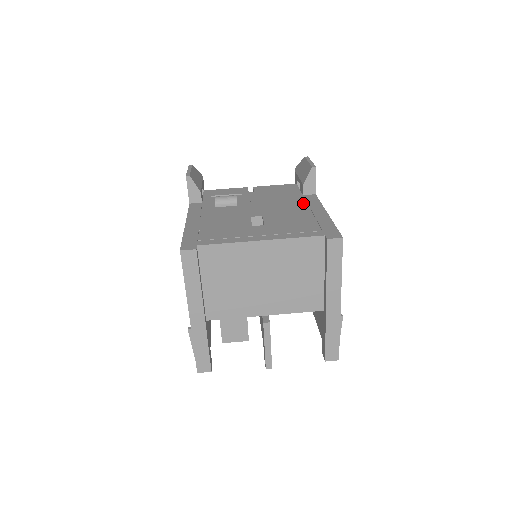
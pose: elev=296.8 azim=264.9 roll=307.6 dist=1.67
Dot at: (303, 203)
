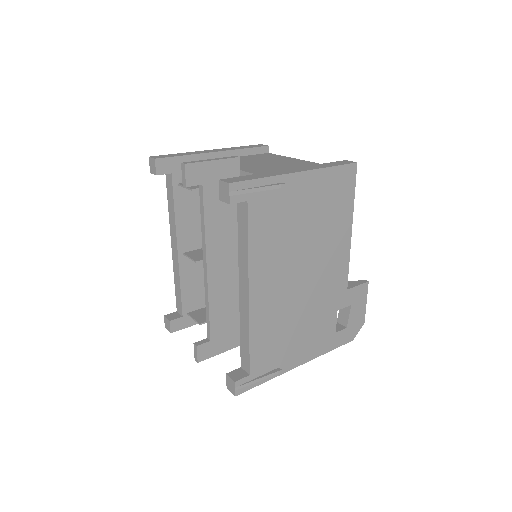
Dot at: occluded
